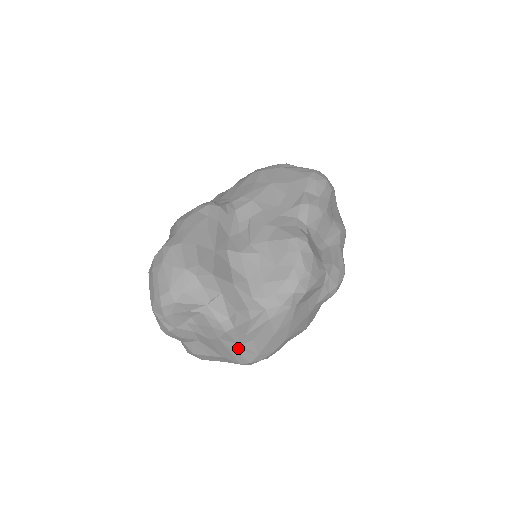
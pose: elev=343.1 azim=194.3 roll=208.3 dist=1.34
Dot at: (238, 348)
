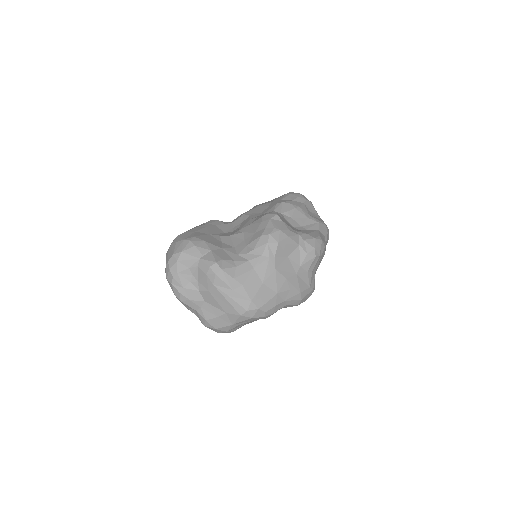
Dot at: (232, 294)
